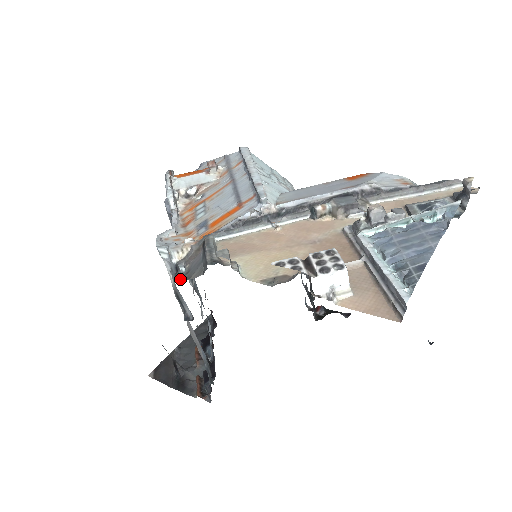
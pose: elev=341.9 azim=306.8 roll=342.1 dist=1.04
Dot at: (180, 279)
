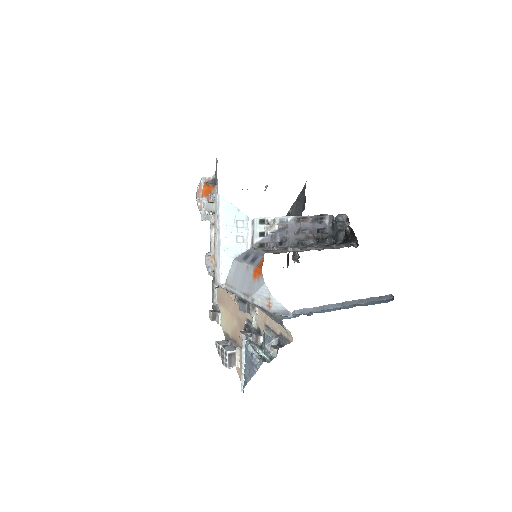
Dot at: occluded
